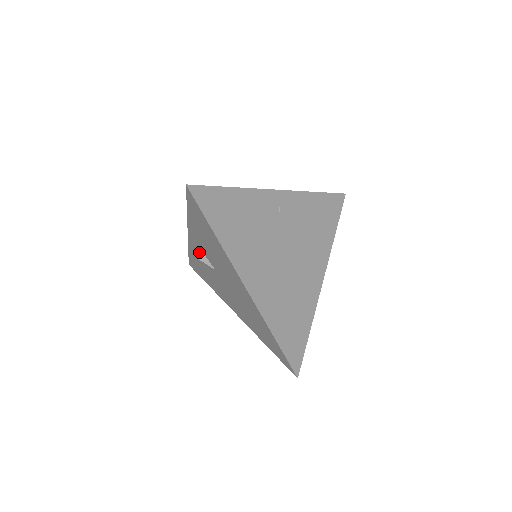
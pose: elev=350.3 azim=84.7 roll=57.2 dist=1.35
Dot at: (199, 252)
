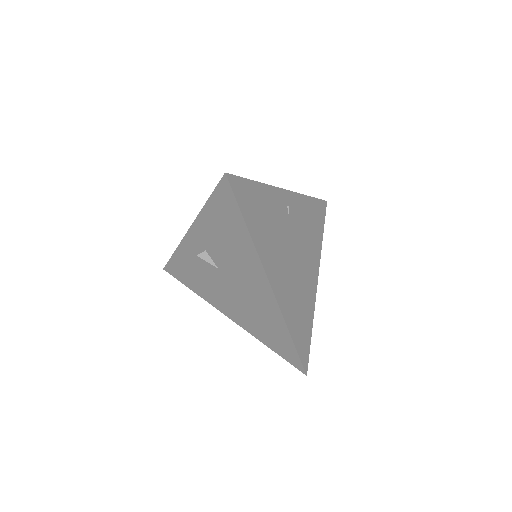
Dot at: (198, 251)
